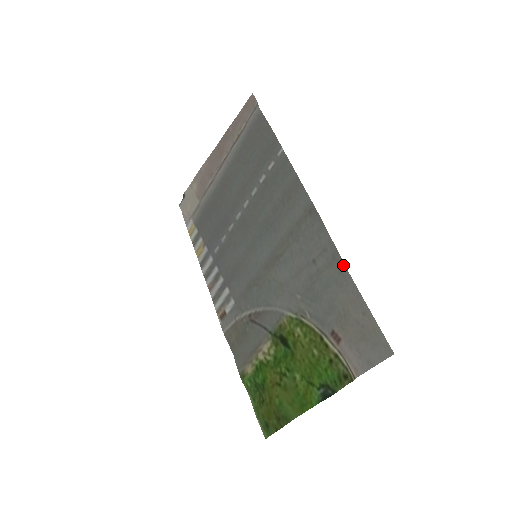
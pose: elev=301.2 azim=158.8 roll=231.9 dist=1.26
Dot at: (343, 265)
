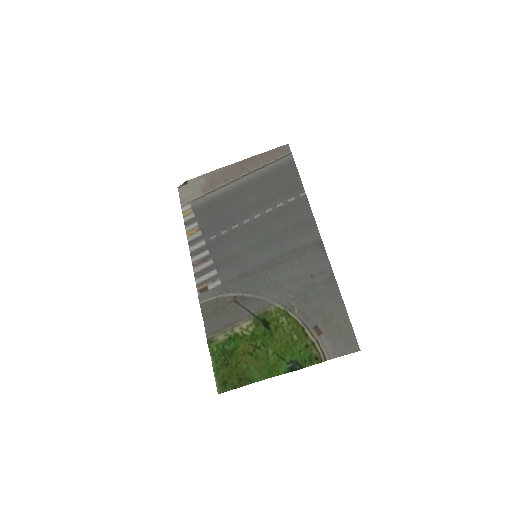
Dot at: (337, 286)
